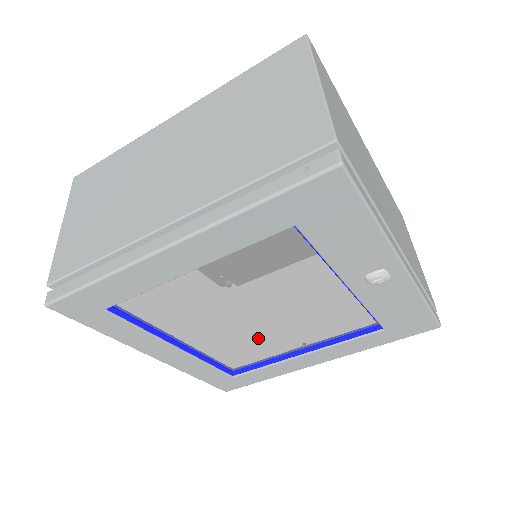
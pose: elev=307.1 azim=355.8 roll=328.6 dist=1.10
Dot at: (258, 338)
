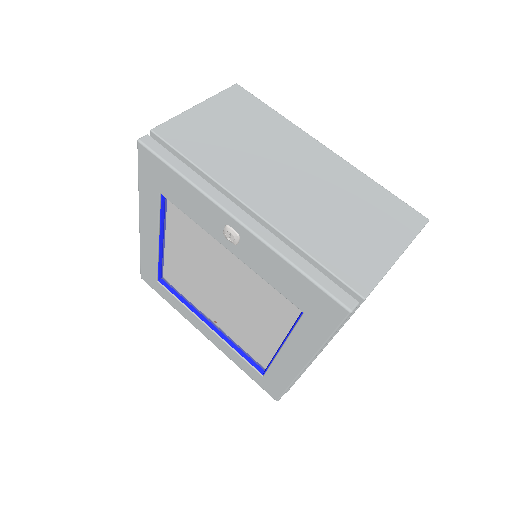
Dot at: (244, 322)
